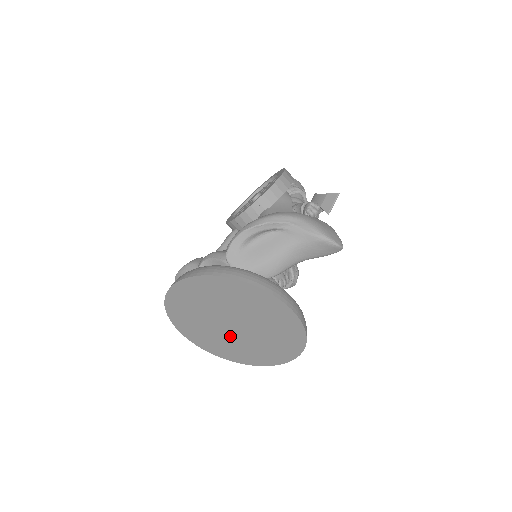
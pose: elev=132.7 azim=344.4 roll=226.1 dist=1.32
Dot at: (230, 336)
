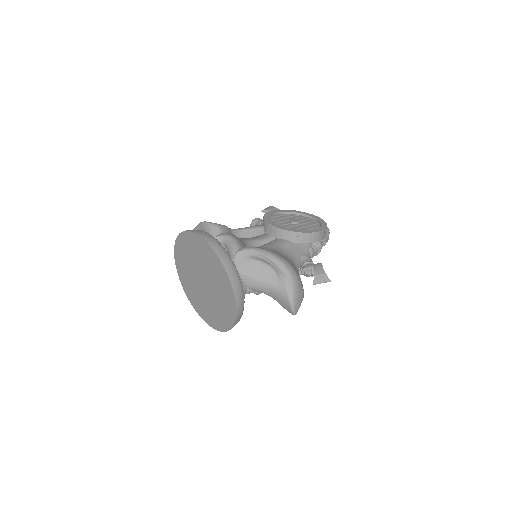
Dot at: (196, 282)
